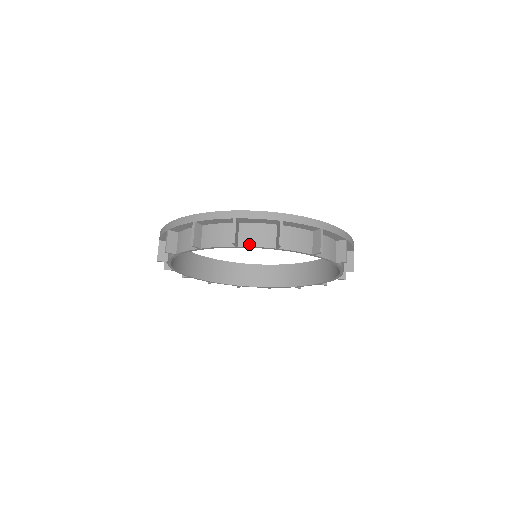
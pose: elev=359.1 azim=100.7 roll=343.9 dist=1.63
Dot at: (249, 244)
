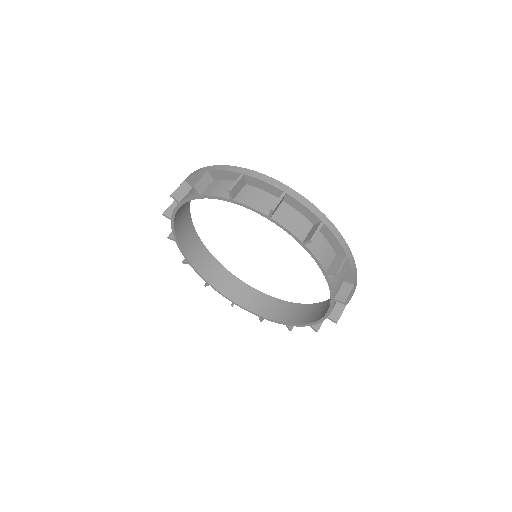
Dot at: (210, 194)
